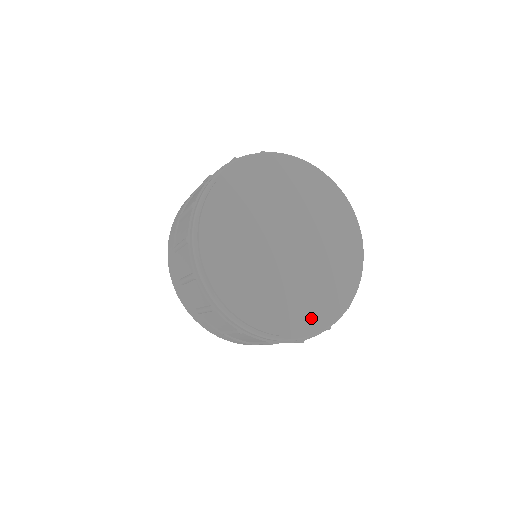
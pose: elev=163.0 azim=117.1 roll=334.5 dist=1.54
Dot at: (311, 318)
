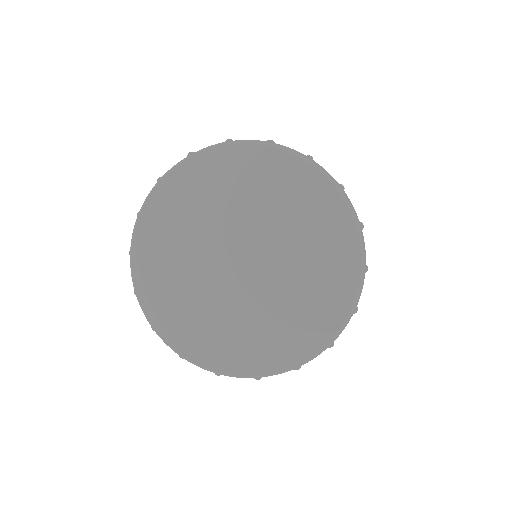
Dot at: (229, 357)
